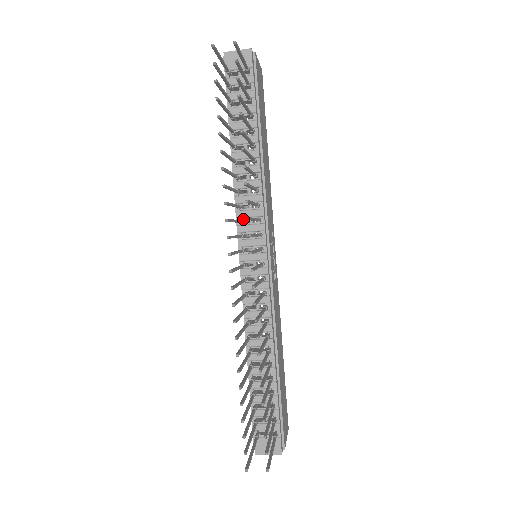
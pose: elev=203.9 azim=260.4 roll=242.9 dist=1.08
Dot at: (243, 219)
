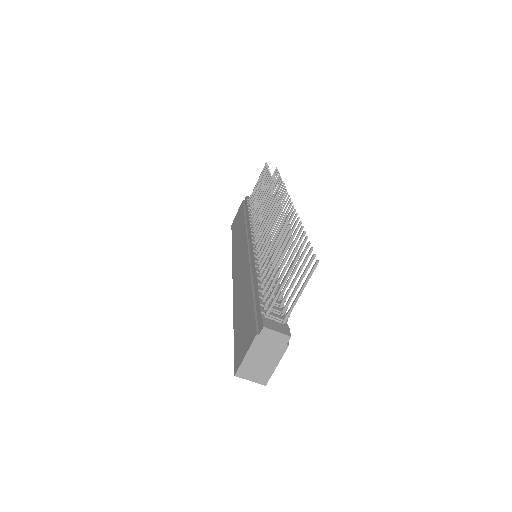
Dot at: occluded
